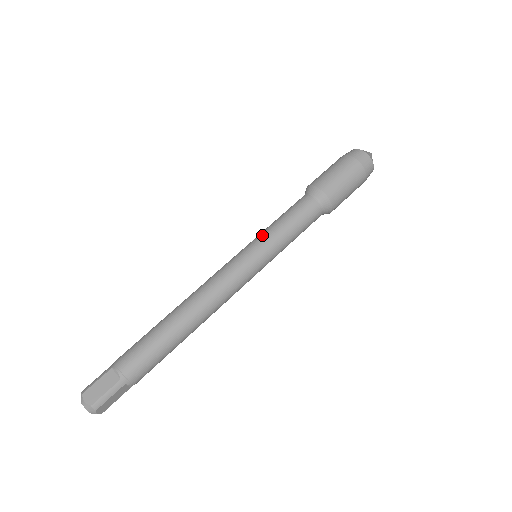
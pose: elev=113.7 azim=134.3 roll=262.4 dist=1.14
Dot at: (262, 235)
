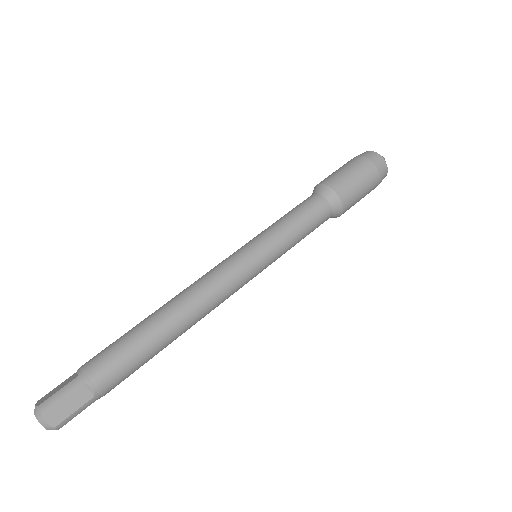
Dot at: (272, 238)
